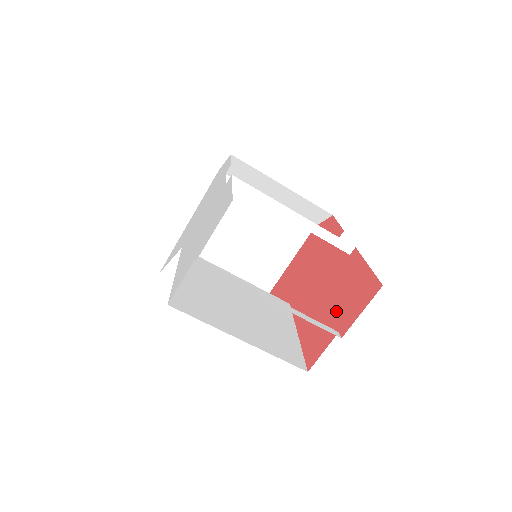
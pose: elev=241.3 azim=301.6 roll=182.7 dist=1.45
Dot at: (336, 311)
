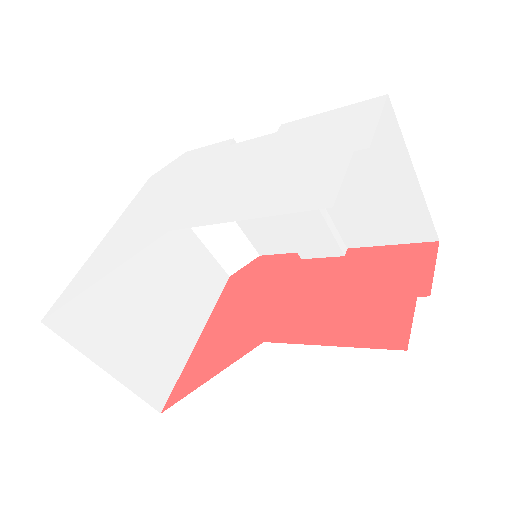
Dot at: (386, 290)
